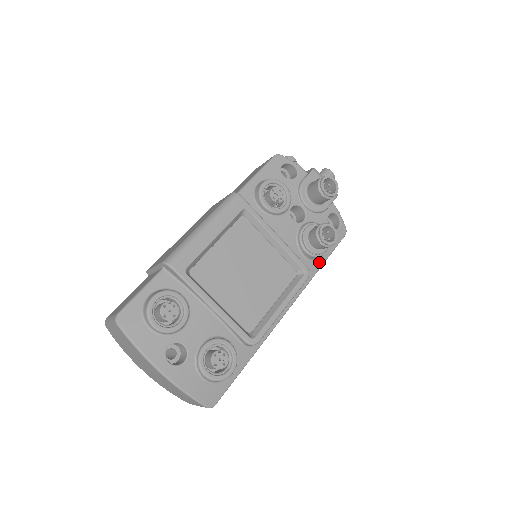
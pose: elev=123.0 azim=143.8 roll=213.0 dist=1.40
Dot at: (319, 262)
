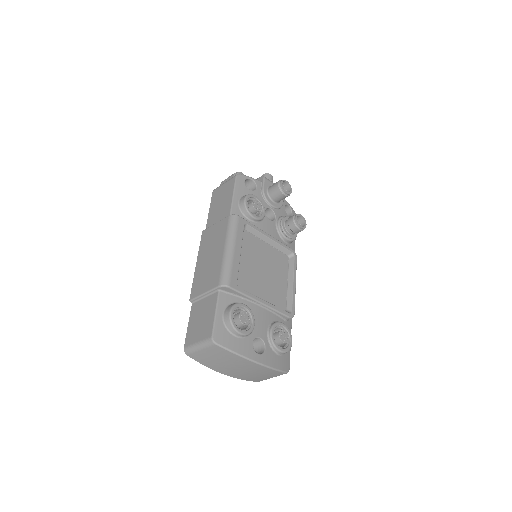
Dot at: (293, 243)
